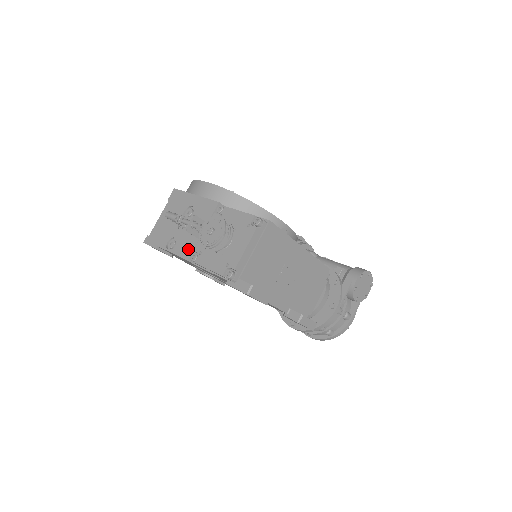
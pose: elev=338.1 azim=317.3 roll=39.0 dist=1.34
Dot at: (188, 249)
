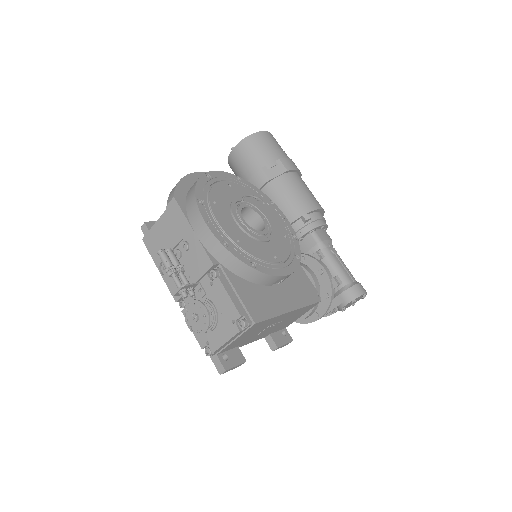
Dot at: occluded
